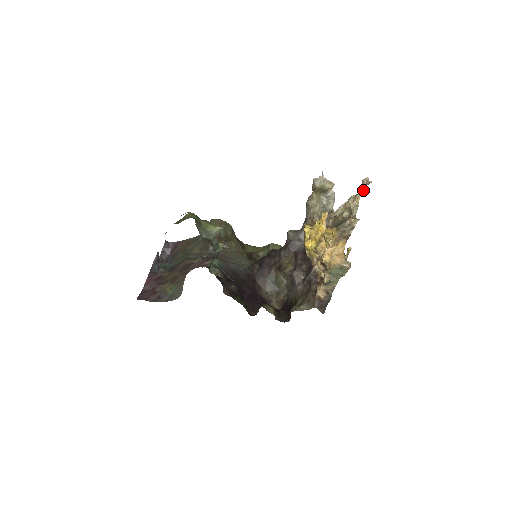
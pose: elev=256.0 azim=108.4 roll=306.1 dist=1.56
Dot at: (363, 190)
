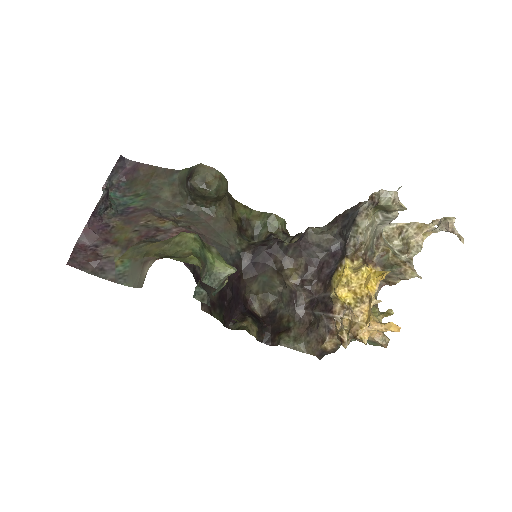
Dot at: (439, 230)
